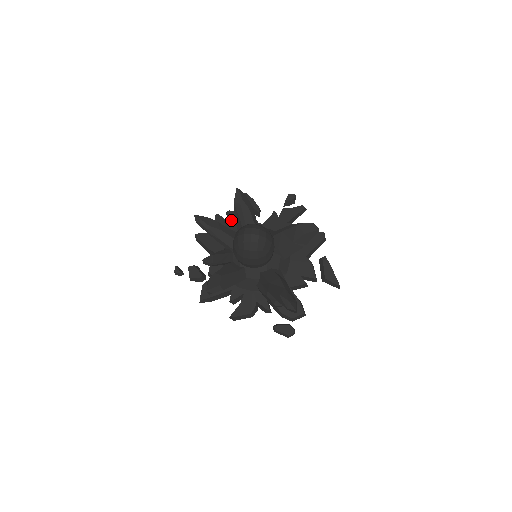
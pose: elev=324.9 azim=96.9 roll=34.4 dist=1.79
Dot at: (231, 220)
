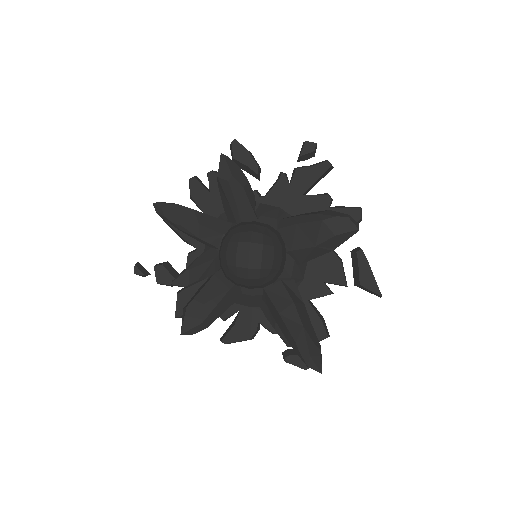
Dot at: (215, 190)
